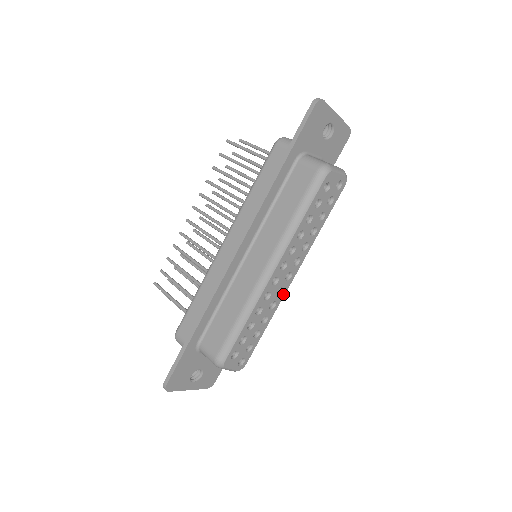
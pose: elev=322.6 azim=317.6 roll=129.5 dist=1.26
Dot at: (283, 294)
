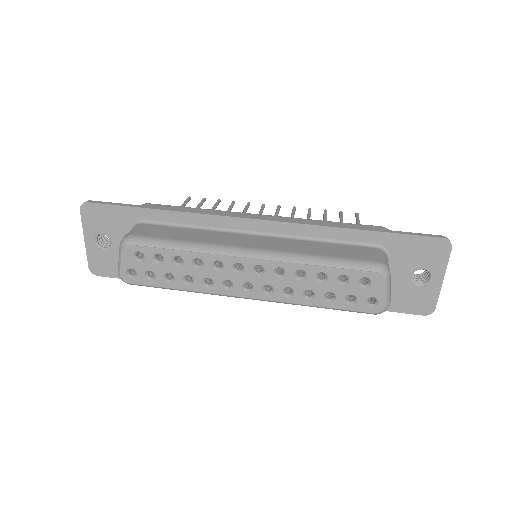
Dot at: (225, 292)
